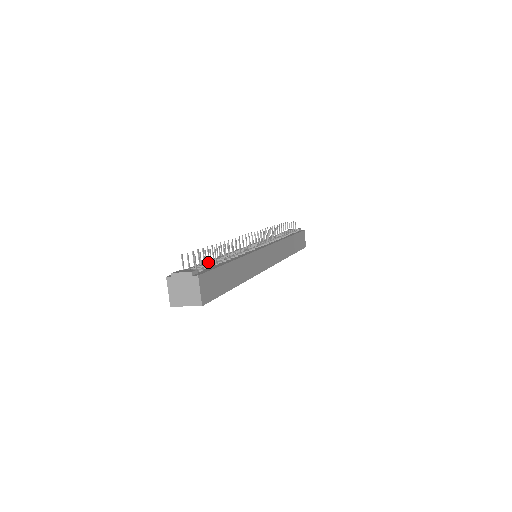
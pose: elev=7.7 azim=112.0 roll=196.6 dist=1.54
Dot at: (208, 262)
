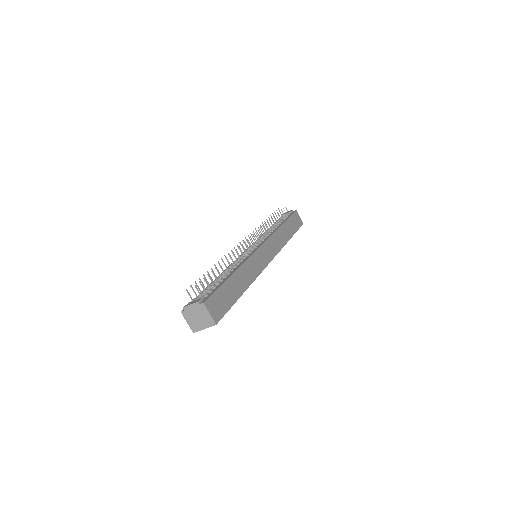
Dot at: (212, 284)
